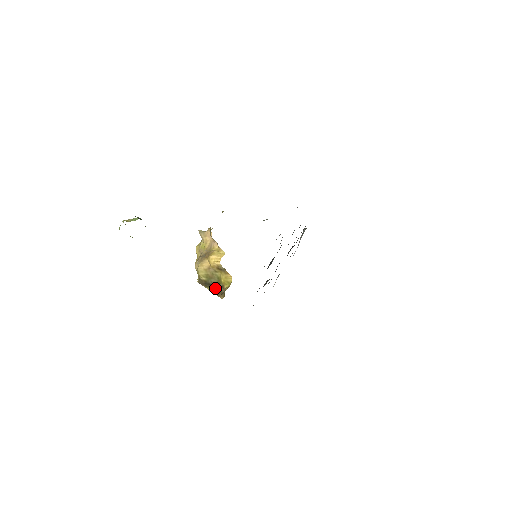
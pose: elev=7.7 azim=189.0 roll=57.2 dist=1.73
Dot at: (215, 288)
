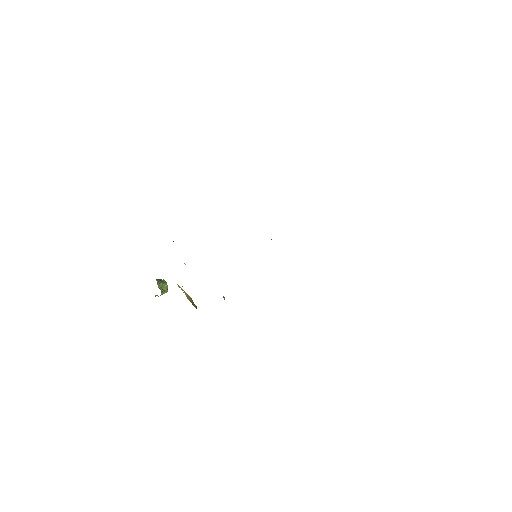
Dot at: (194, 304)
